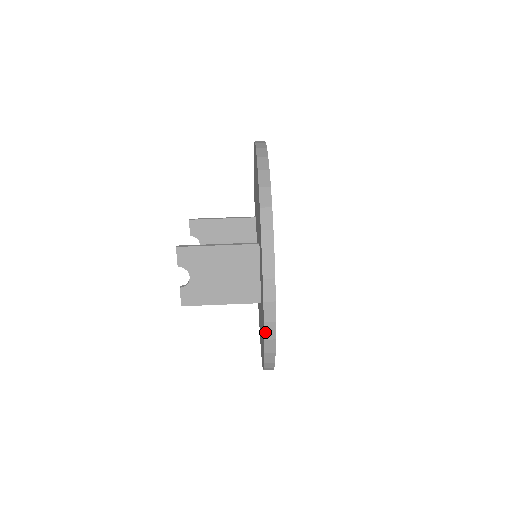
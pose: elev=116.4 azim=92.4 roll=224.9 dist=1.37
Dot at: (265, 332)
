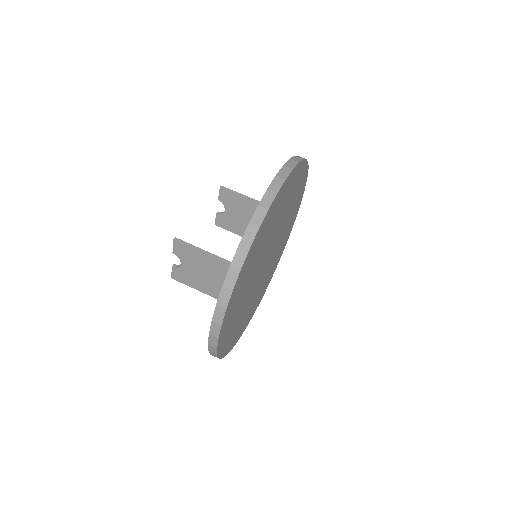
Dot at: (209, 348)
